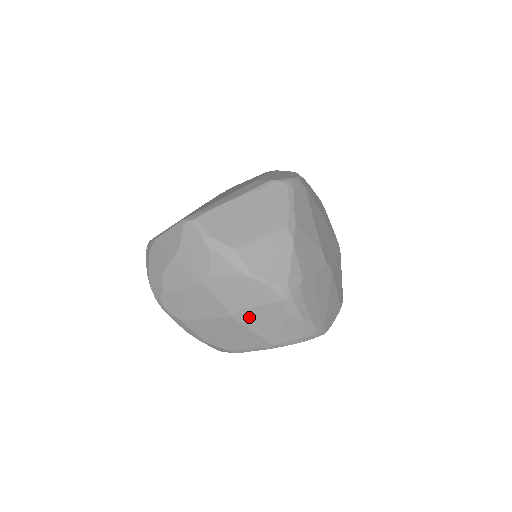
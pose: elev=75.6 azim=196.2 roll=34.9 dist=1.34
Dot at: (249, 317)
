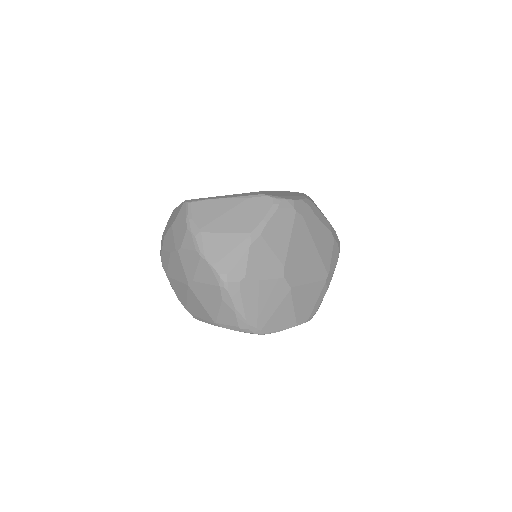
Dot at: (199, 290)
